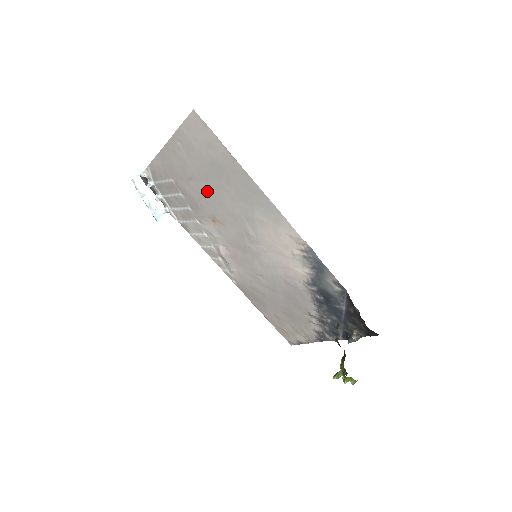
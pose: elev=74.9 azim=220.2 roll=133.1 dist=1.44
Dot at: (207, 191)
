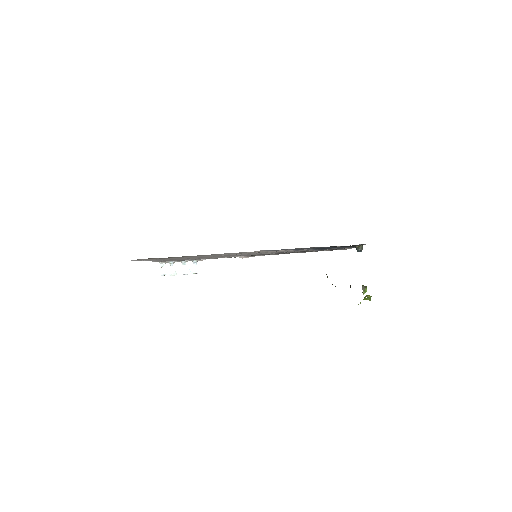
Dot at: occluded
